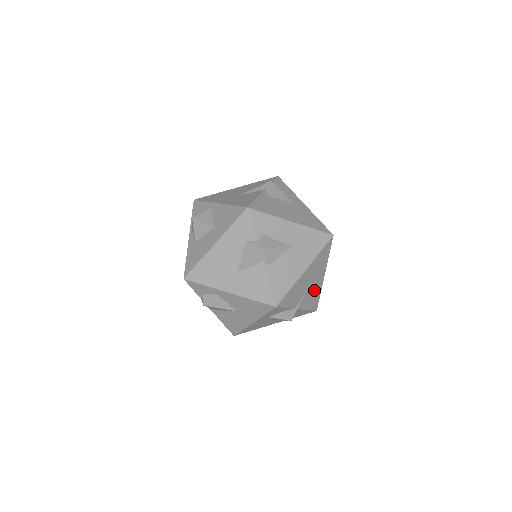
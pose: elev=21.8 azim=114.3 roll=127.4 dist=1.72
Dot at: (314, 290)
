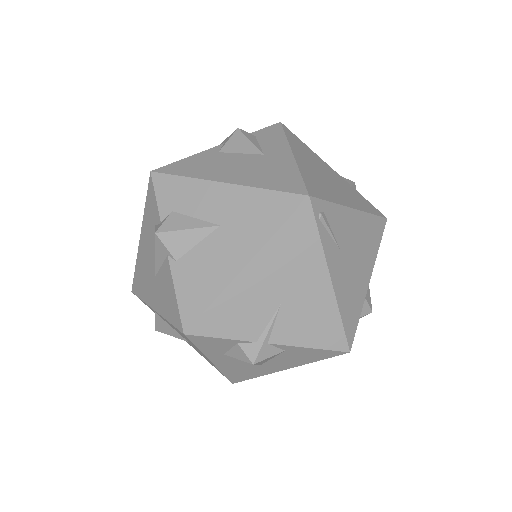
Dot at: (309, 309)
